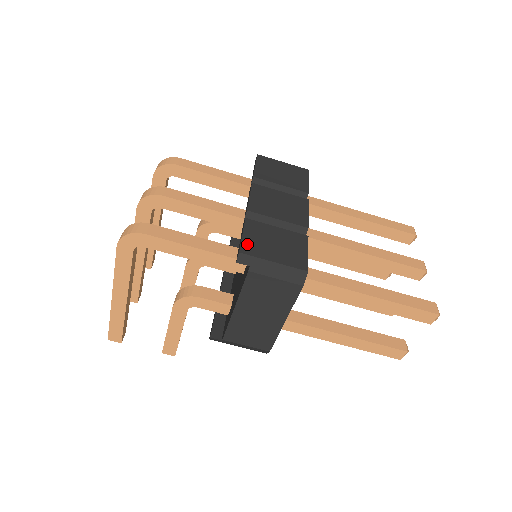
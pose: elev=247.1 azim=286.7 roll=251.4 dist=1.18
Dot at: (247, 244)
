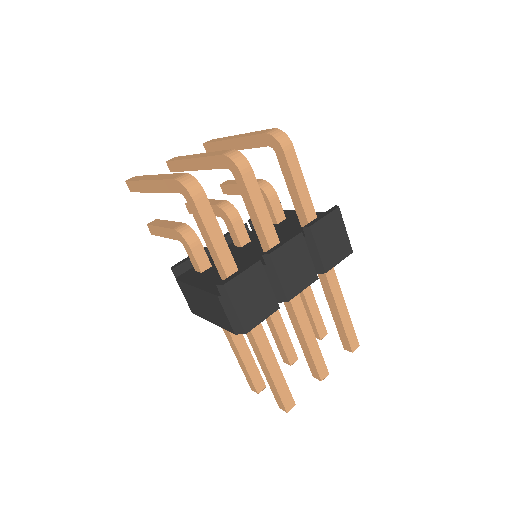
Dot at: (236, 282)
